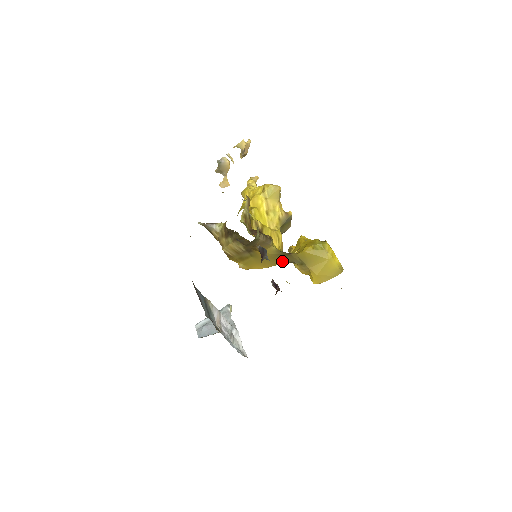
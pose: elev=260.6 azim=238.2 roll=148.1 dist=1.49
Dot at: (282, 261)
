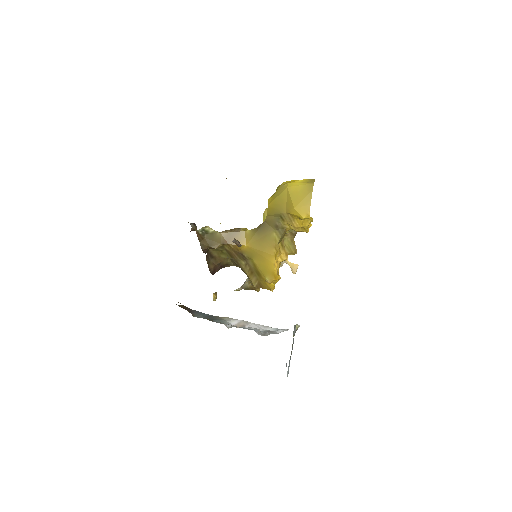
Dot at: (271, 235)
